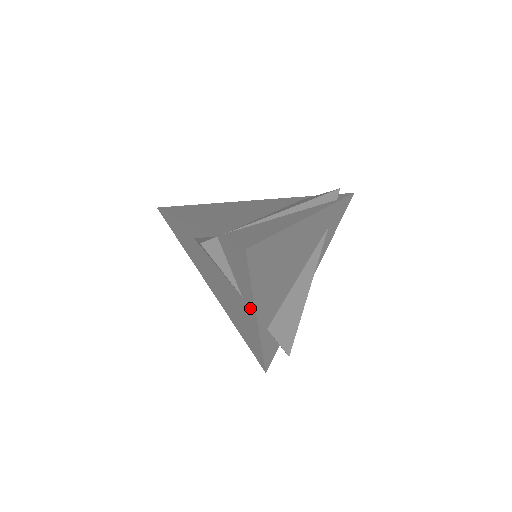
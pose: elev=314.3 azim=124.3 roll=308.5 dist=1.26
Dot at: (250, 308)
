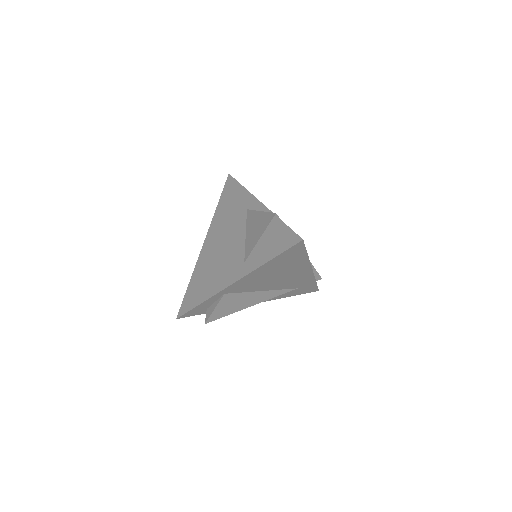
Dot at: (243, 271)
